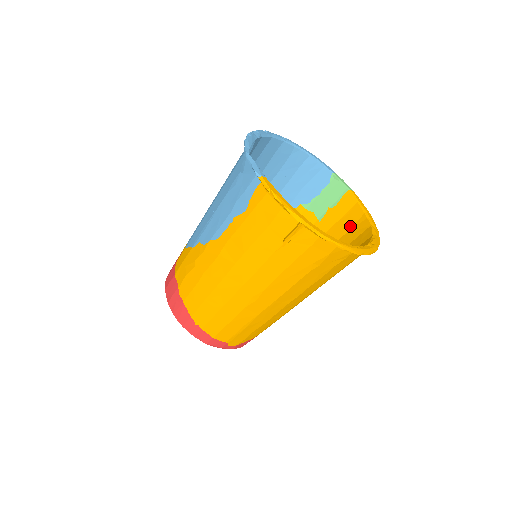
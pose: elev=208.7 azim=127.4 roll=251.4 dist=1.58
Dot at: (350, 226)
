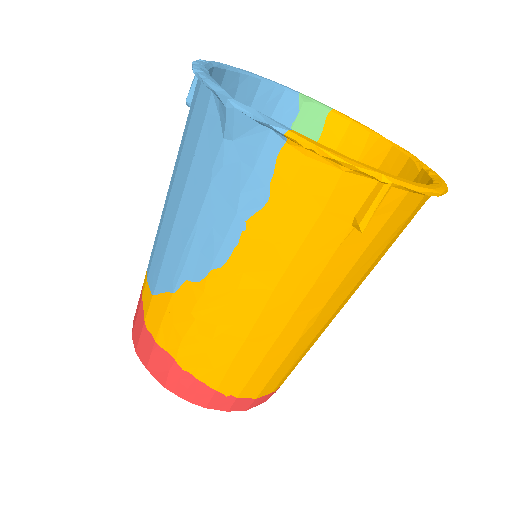
Dot at: (355, 158)
